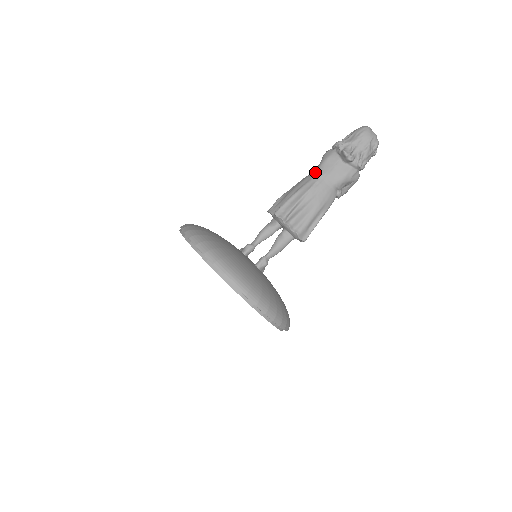
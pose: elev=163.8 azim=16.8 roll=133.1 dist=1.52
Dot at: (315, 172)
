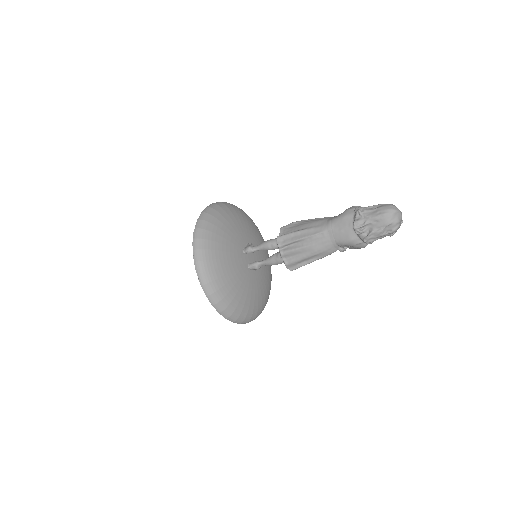
Dot at: (328, 222)
